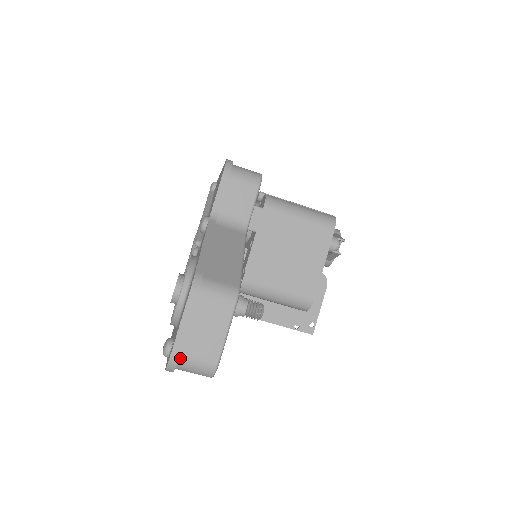
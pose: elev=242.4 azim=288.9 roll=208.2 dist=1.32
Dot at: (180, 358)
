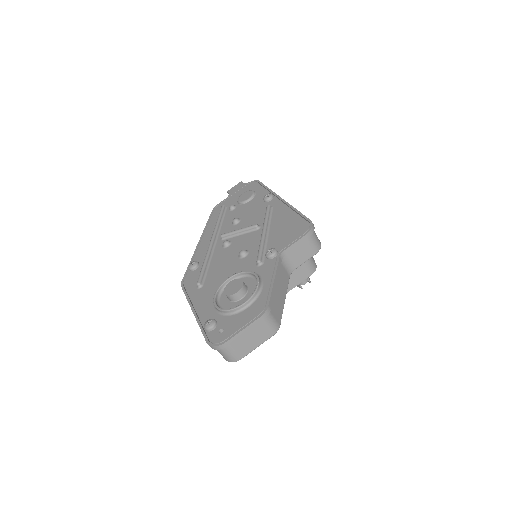
Dot at: (225, 346)
